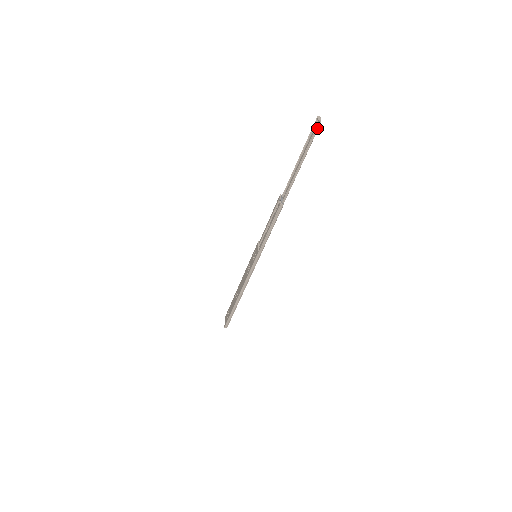
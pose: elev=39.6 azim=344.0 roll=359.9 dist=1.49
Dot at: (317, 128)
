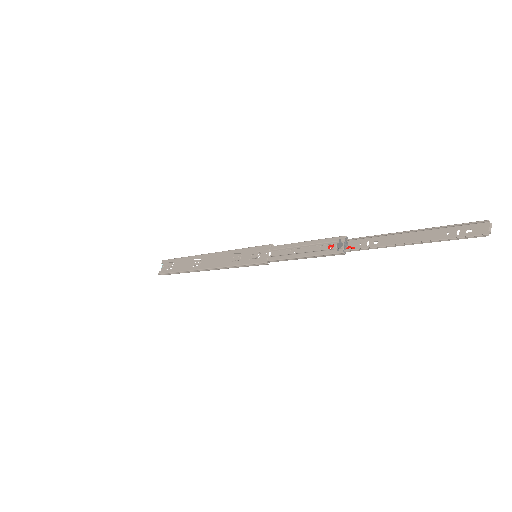
Dot at: (478, 236)
